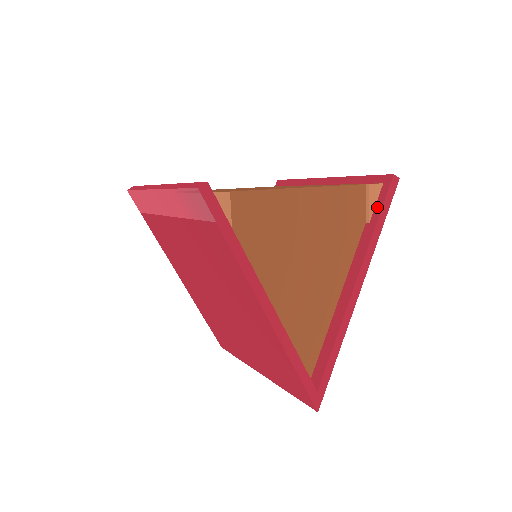
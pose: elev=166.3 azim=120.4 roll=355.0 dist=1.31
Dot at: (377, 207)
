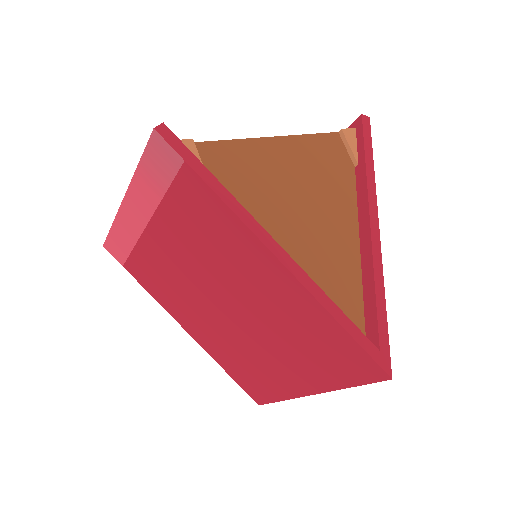
Dot at: (359, 147)
